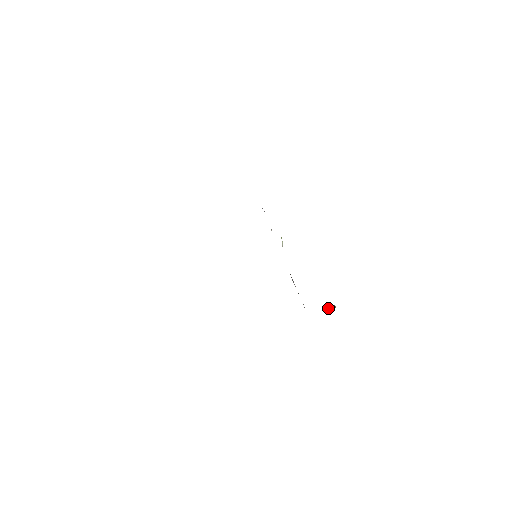
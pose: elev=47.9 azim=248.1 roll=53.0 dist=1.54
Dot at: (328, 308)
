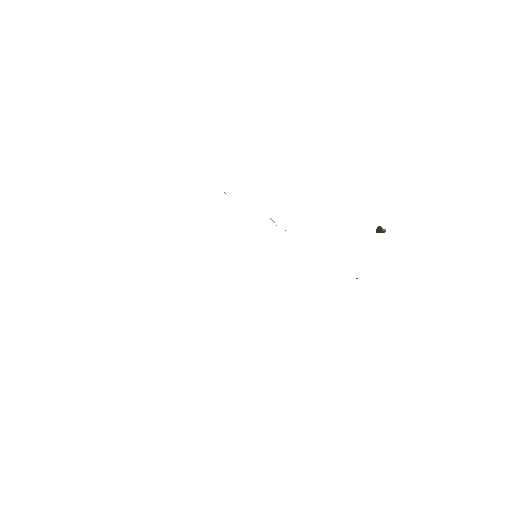
Dot at: (380, 231)
